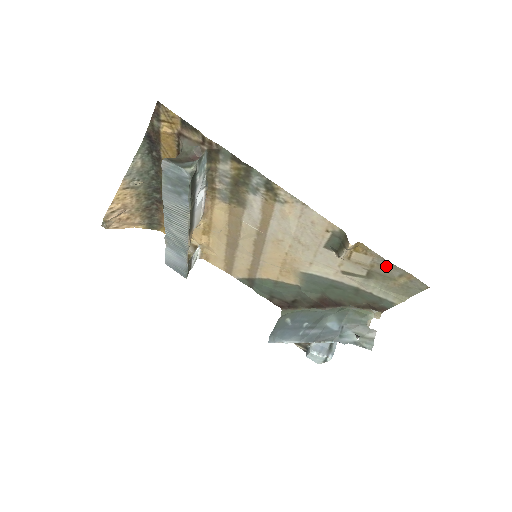
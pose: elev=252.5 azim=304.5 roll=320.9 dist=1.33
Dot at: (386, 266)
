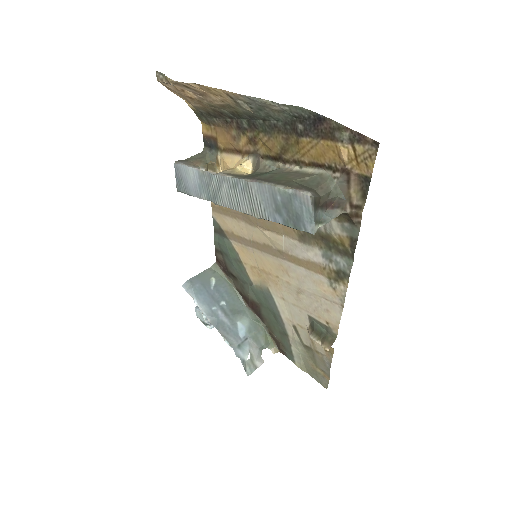
Dot at: (325, 364)
